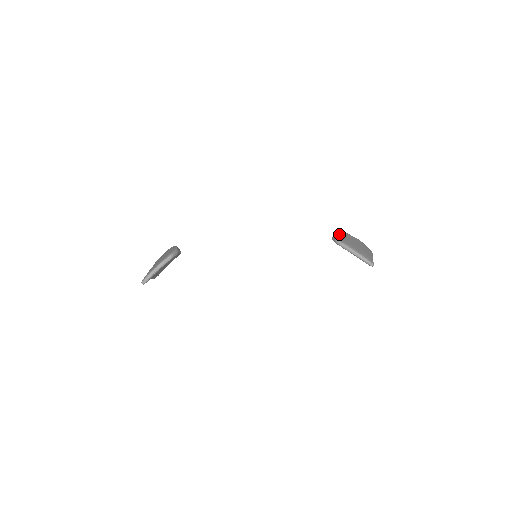
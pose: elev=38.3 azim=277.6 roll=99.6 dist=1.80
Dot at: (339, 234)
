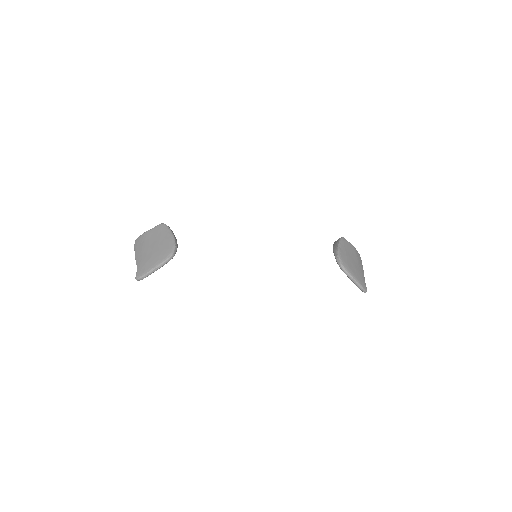
Dot at: (342, 250)
